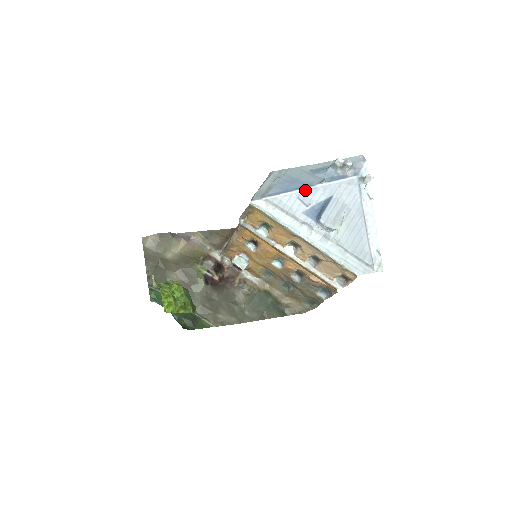
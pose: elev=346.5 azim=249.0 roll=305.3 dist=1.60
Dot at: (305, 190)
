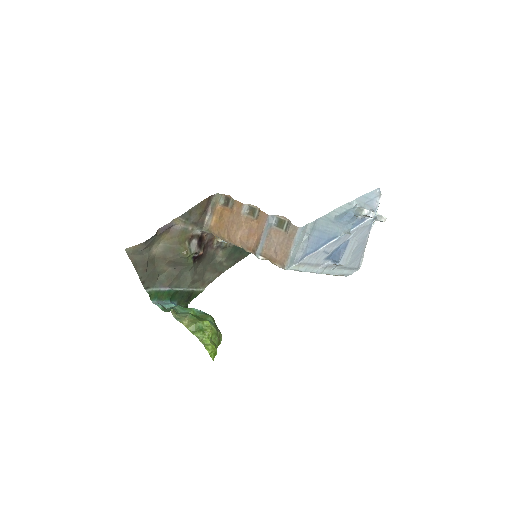
Dot at: (331, 243)
